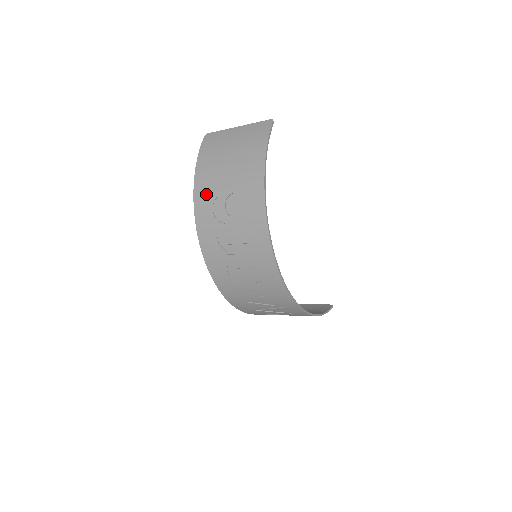
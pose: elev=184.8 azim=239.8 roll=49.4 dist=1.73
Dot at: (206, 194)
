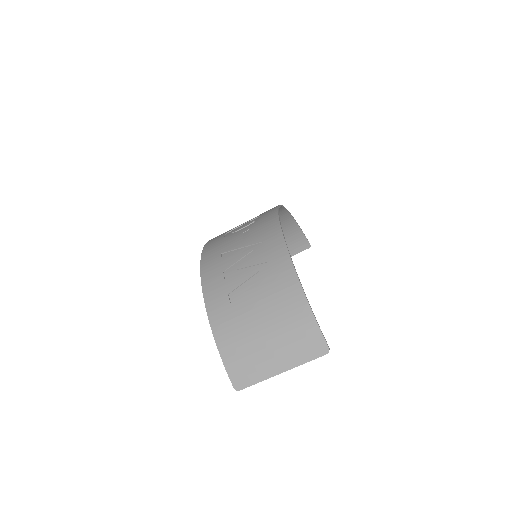
Dot at: occluded
